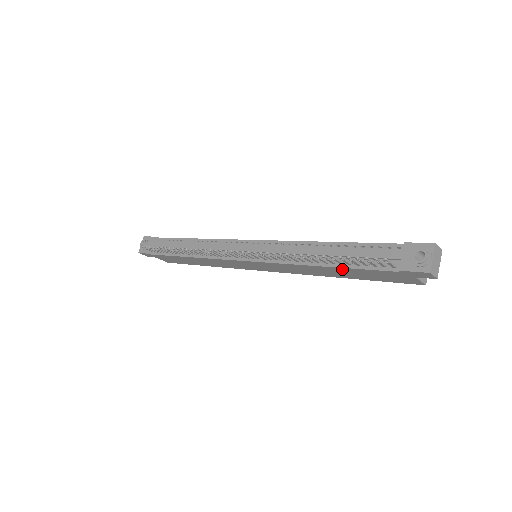
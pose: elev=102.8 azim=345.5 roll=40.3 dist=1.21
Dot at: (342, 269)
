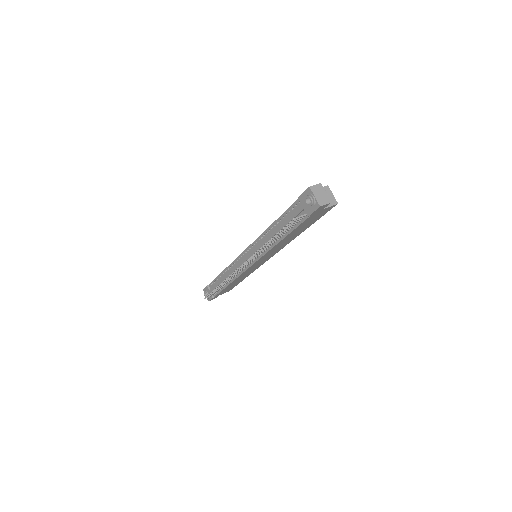
Dot at: (290, 234)
